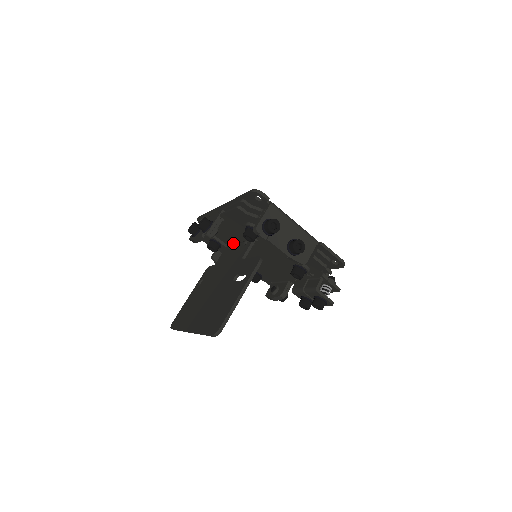
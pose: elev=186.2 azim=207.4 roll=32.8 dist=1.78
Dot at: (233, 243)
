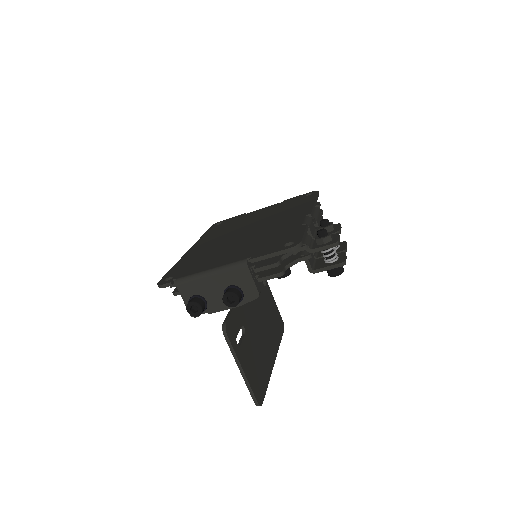
Dot at: occluded
